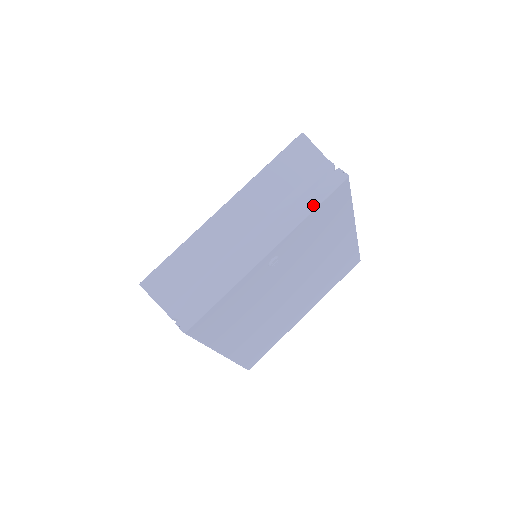
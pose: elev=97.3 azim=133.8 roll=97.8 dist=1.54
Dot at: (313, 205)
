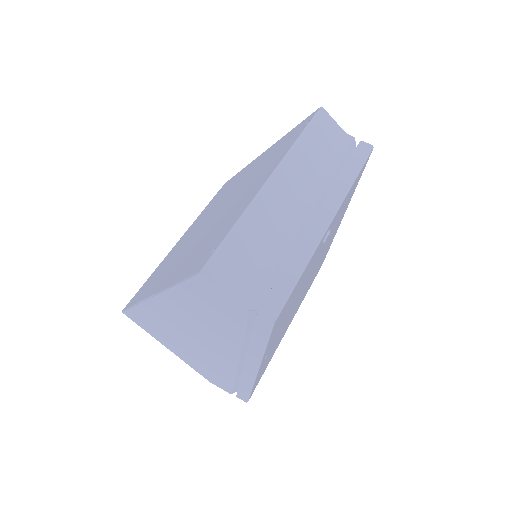
Dot at: (354, 173)
